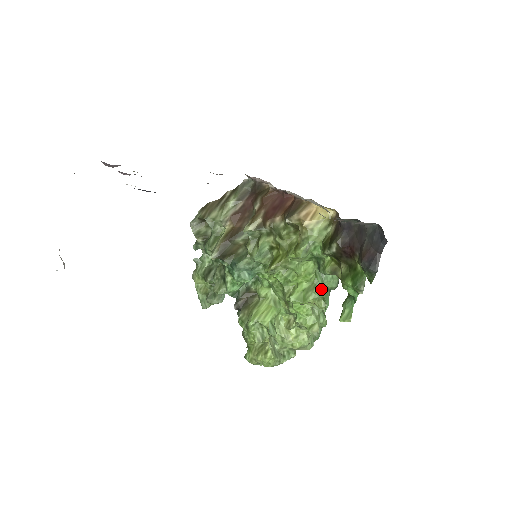
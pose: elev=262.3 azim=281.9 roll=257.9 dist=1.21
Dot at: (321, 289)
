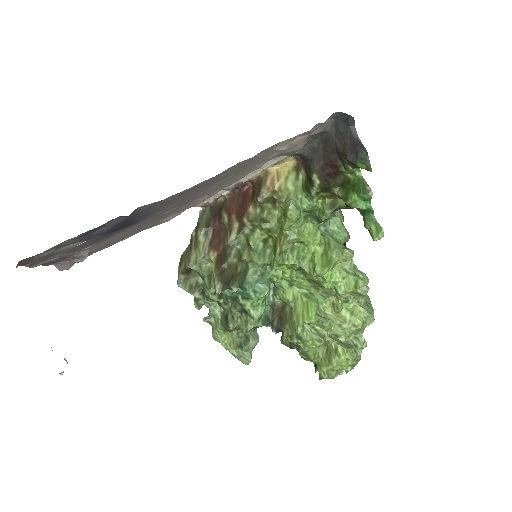
Dot at: (336, 243)
